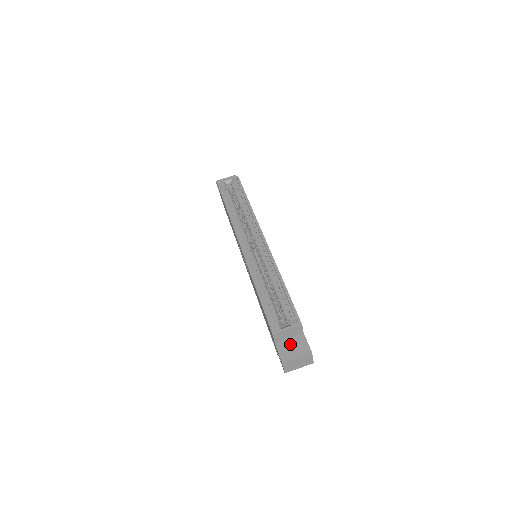
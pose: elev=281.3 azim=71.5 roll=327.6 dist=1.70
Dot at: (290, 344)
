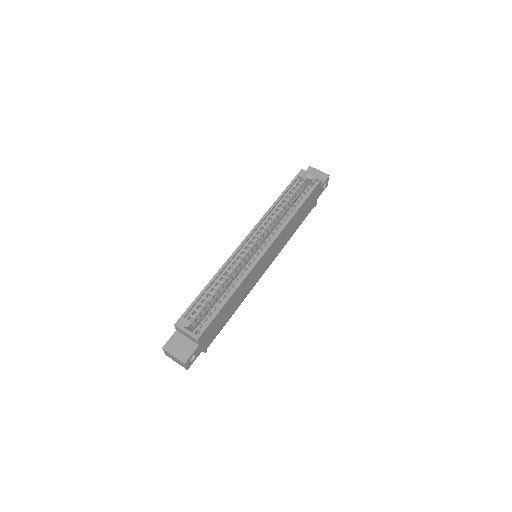
Dot at: (182, 342)
